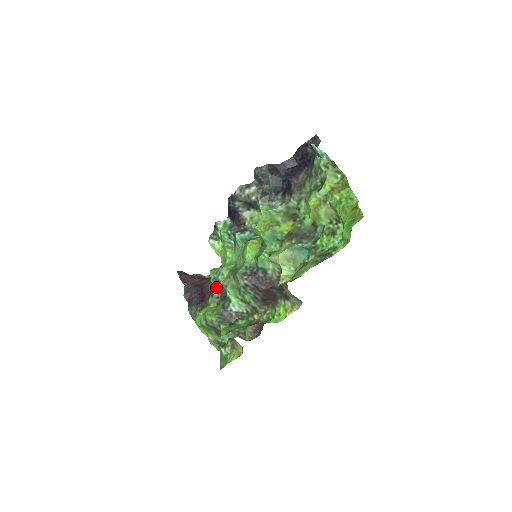
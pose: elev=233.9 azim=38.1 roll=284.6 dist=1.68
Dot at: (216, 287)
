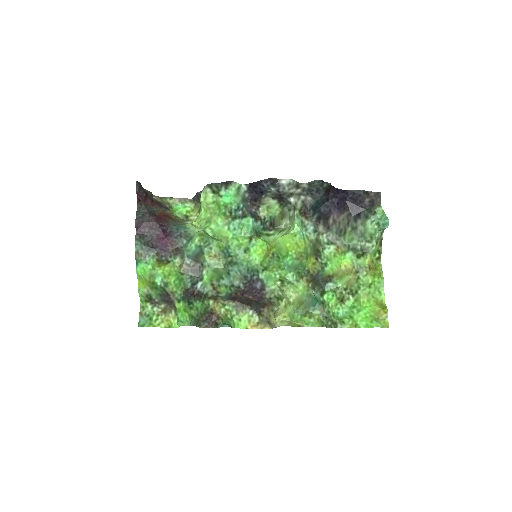
Dot at: (194, 254)
